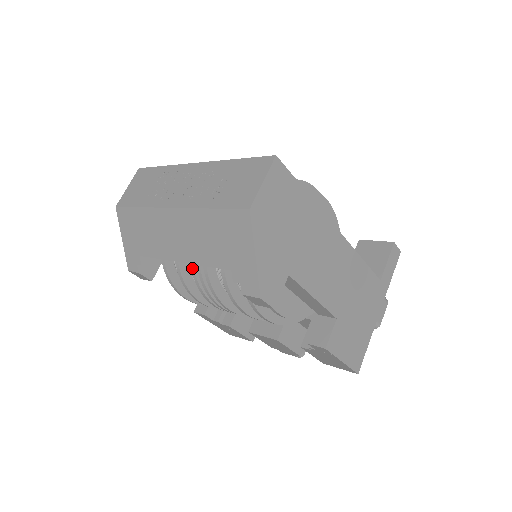
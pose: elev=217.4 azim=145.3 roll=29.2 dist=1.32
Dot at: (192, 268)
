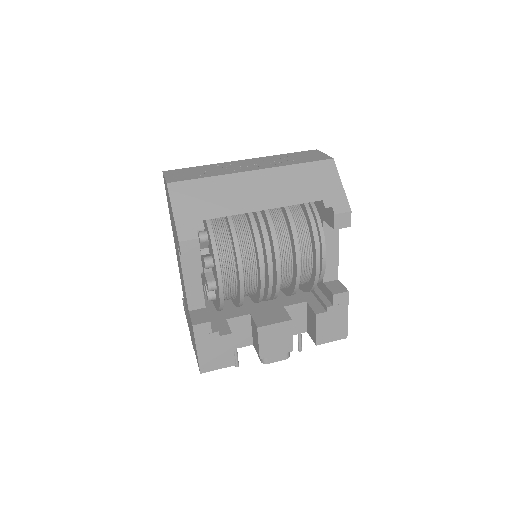
Dot at: (255, 229)
